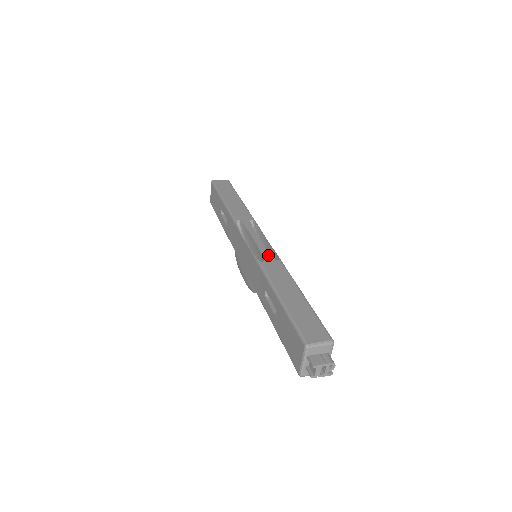
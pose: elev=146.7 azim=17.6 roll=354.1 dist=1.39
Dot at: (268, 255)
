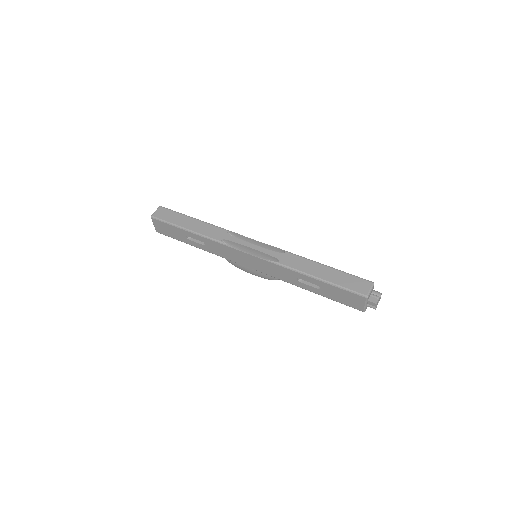
Dot at: (275, 253)
